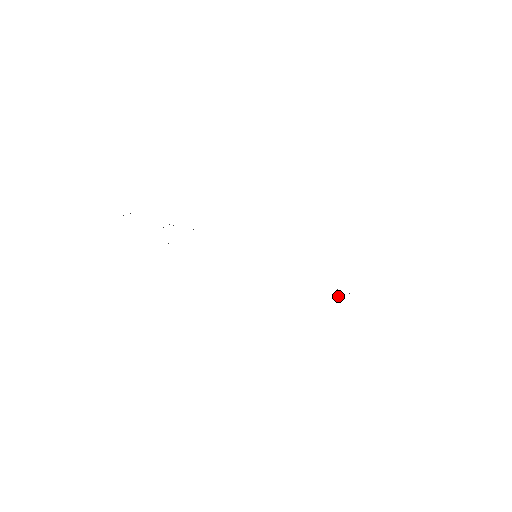
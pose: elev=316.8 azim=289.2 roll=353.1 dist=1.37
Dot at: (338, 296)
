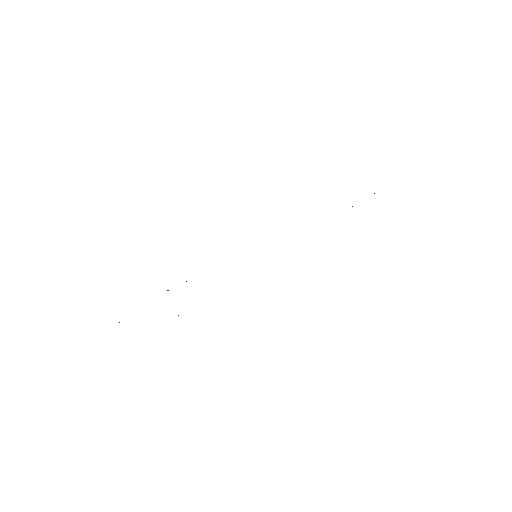
Dot at: occluded
